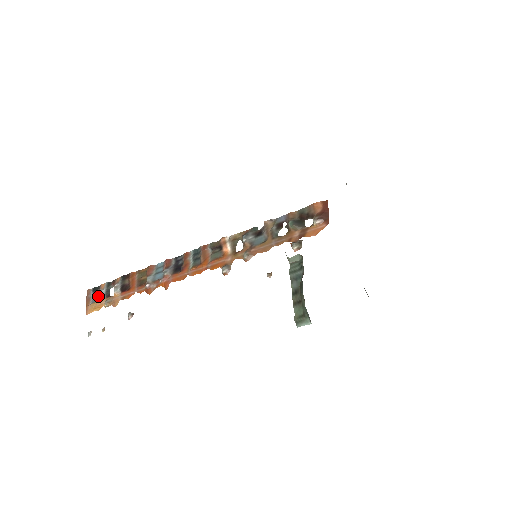
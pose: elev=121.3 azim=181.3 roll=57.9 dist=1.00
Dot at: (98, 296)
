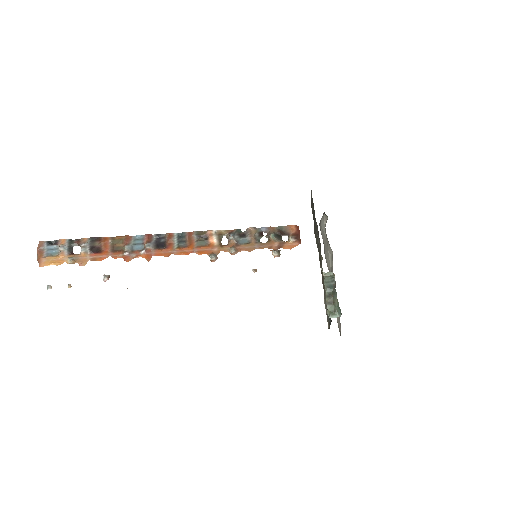
Dot at: (55, 250)
